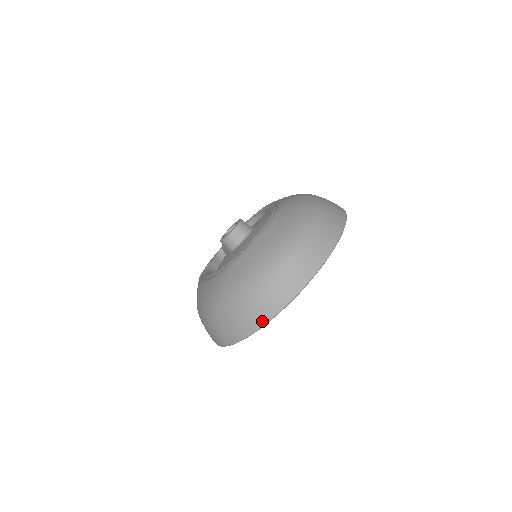
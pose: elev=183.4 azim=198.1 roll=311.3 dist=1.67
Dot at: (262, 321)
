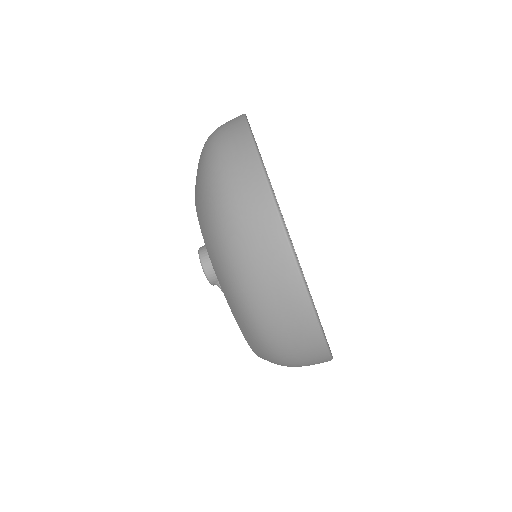
Dot at: (258, 176)
